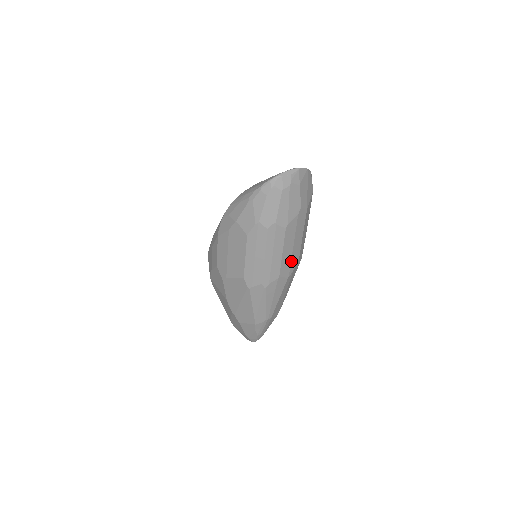
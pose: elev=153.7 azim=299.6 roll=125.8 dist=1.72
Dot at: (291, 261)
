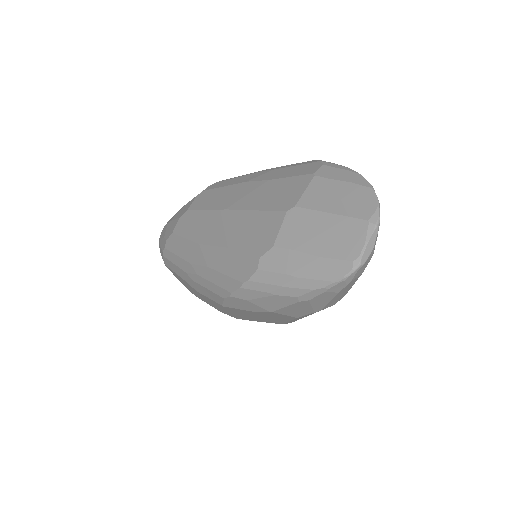
Dot at: occluded
